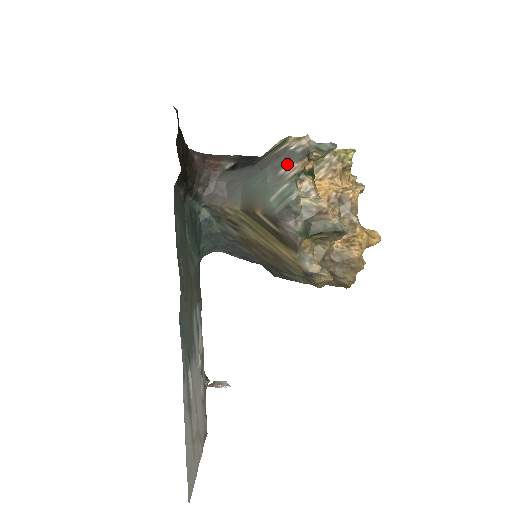
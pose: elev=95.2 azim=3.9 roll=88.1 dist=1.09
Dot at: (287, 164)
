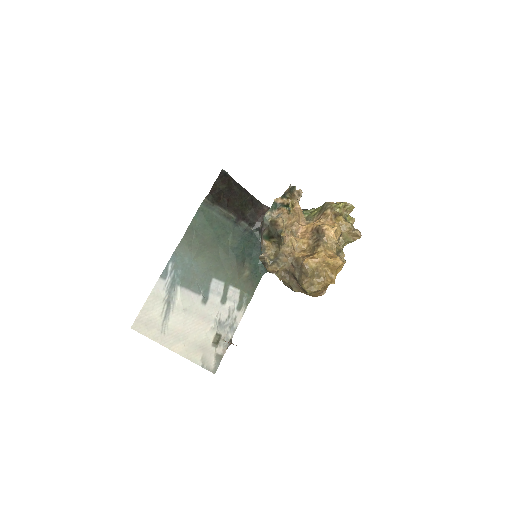
Dot at: occluded
